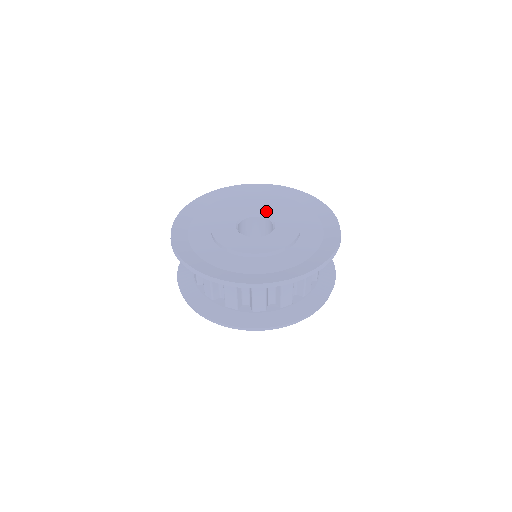
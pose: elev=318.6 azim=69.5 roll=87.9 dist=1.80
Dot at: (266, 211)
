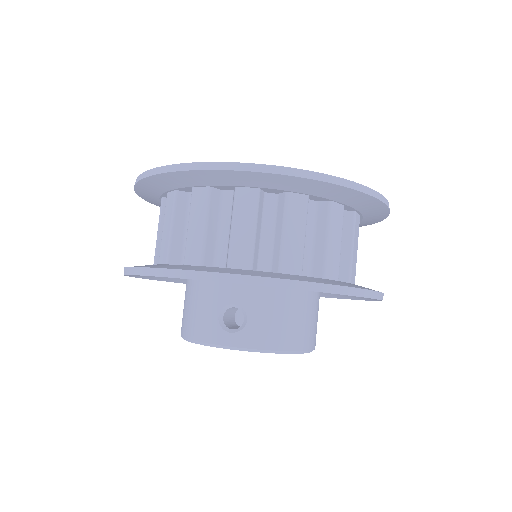
Dot at: occluded
